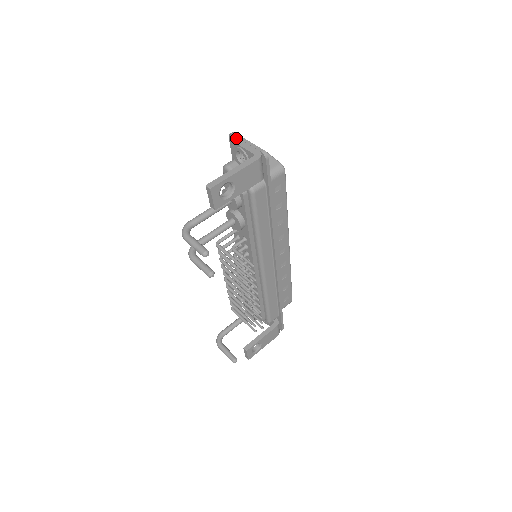
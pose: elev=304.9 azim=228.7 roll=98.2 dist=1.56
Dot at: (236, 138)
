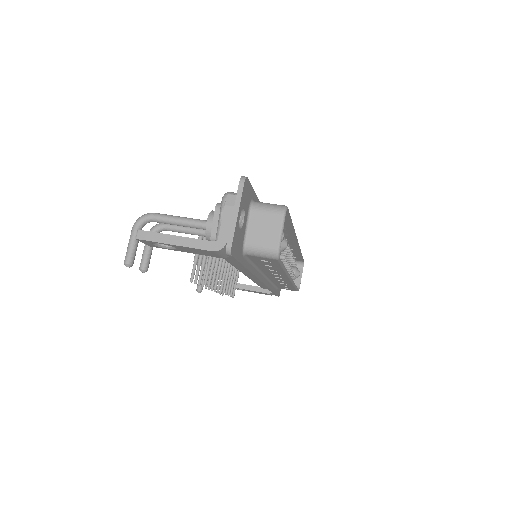
Dot at: (238, 192)
